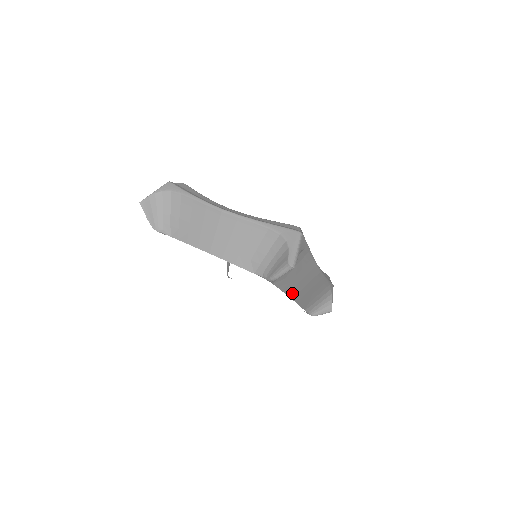
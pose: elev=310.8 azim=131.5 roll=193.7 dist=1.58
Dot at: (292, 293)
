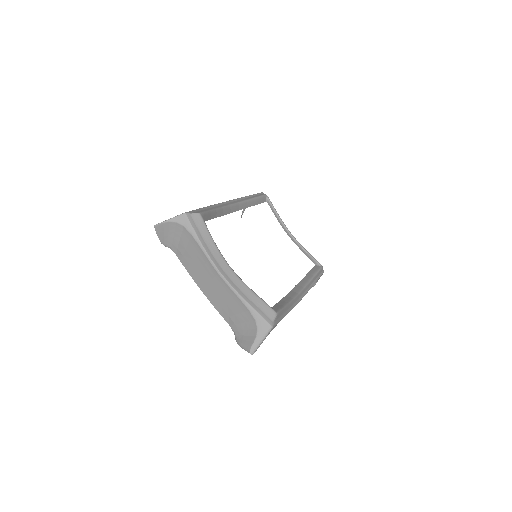
Dot at: occluded
